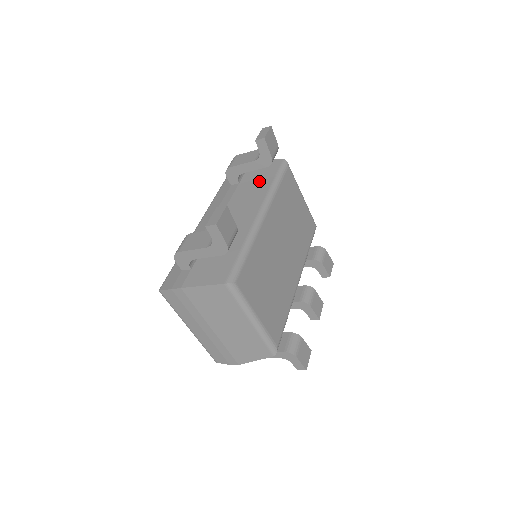
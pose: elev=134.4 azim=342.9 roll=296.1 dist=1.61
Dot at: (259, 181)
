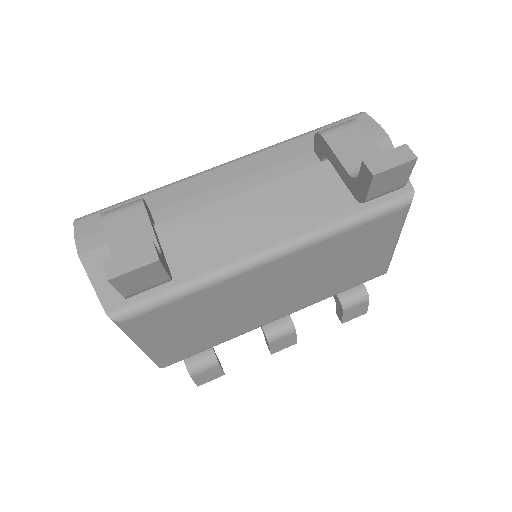
Dot at: (339, 192)
